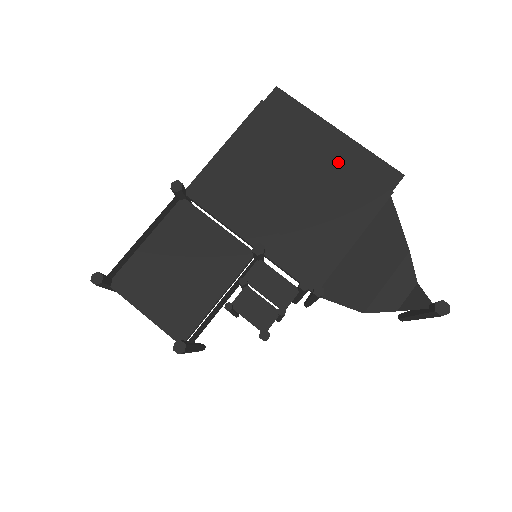
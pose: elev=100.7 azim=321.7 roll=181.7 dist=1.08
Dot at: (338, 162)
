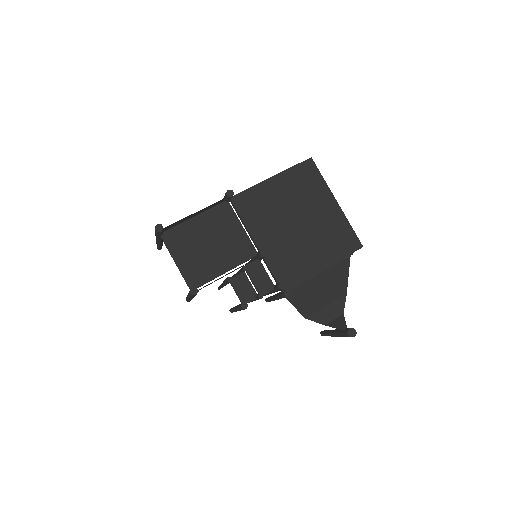
Dot at: (329, 222)
